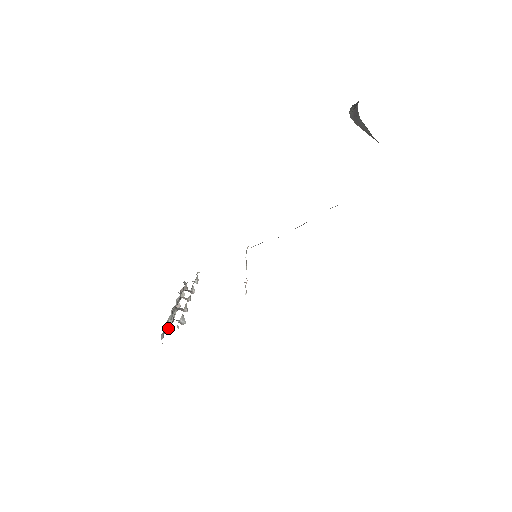
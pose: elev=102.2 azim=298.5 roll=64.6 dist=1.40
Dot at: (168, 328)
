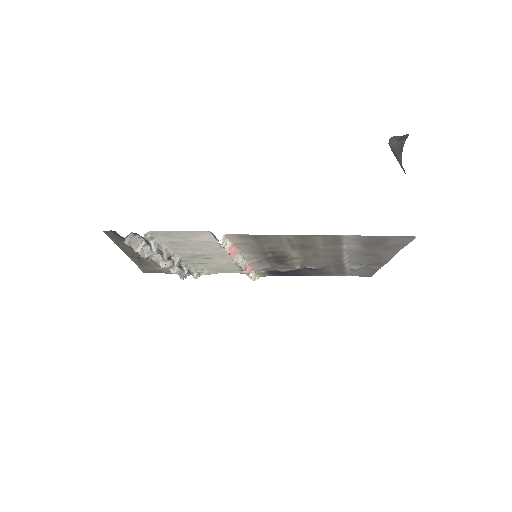
Dot at: (138, 248)
